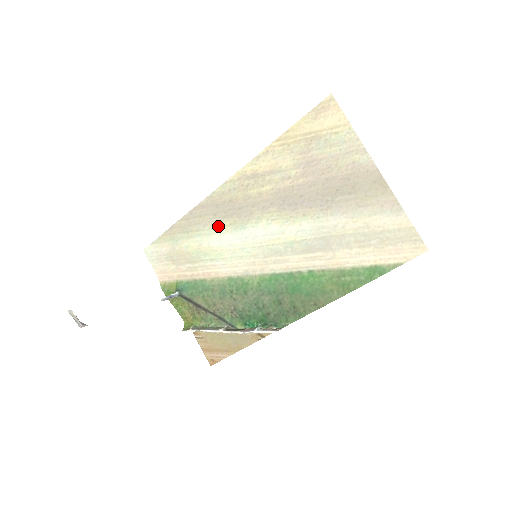
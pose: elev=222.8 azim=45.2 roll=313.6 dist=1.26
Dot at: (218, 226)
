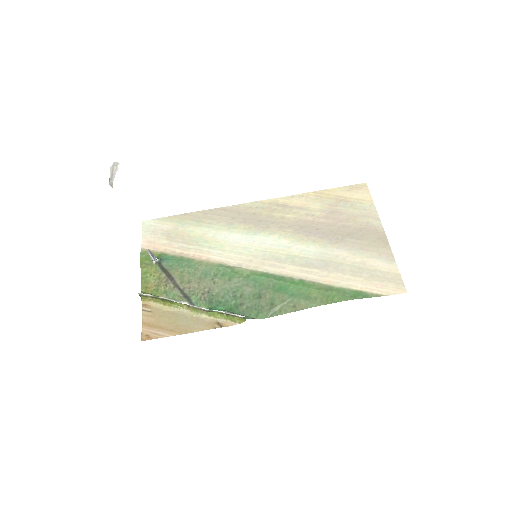
Dot at: (232, 226)
